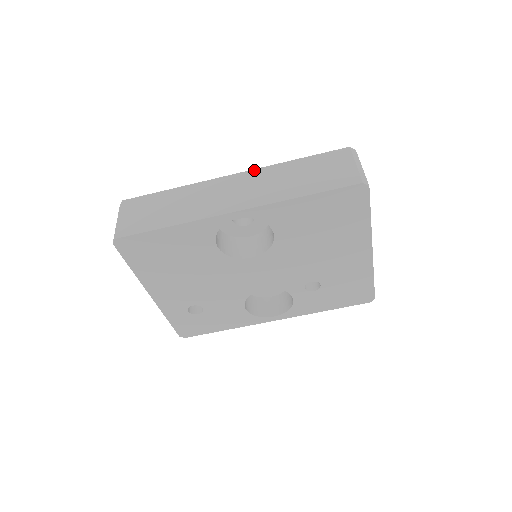
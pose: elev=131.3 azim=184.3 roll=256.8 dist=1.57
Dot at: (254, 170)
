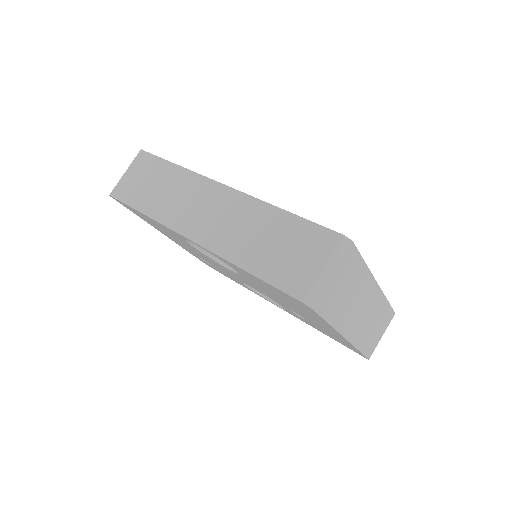
Dot at: (242, 194)
